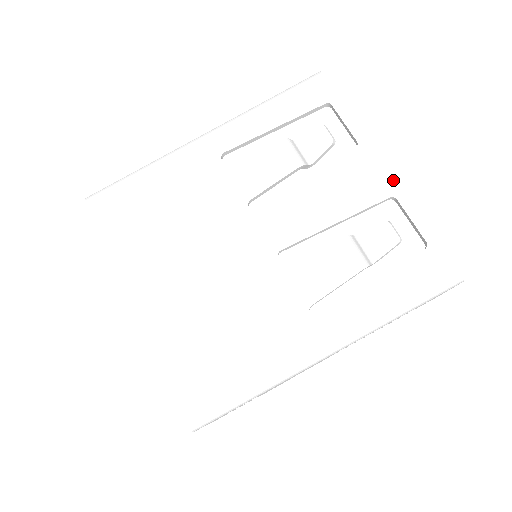
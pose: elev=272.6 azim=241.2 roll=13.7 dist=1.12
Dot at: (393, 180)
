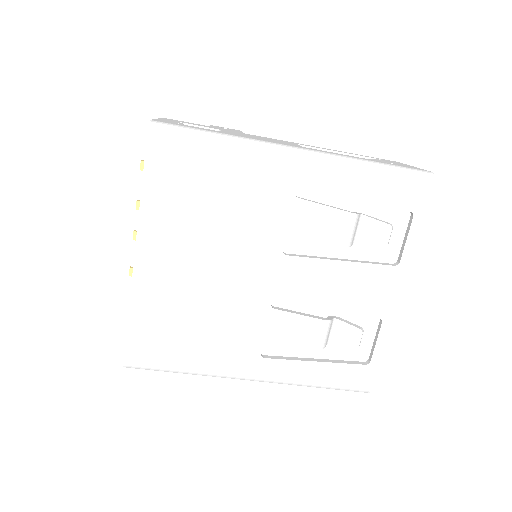
Dot at: (393, 308)
